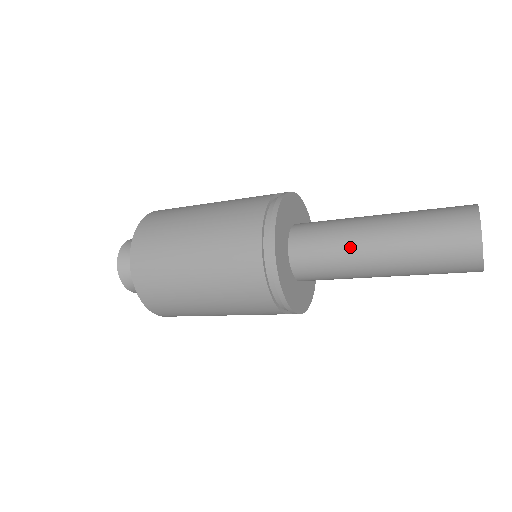
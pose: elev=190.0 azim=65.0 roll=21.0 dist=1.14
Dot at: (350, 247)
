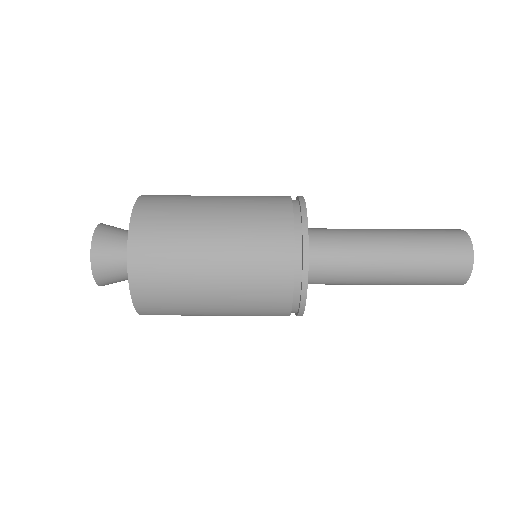
Dot at: (364, 236)
